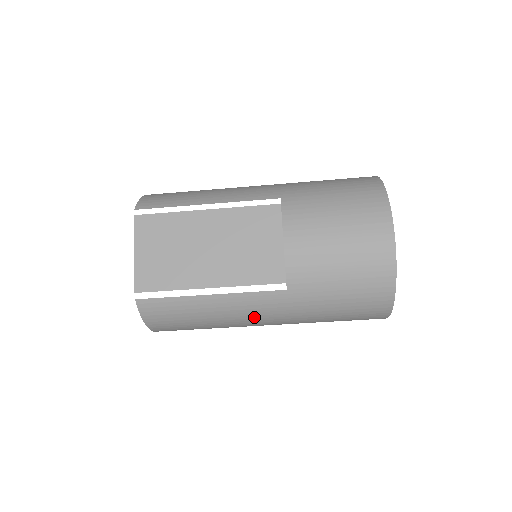
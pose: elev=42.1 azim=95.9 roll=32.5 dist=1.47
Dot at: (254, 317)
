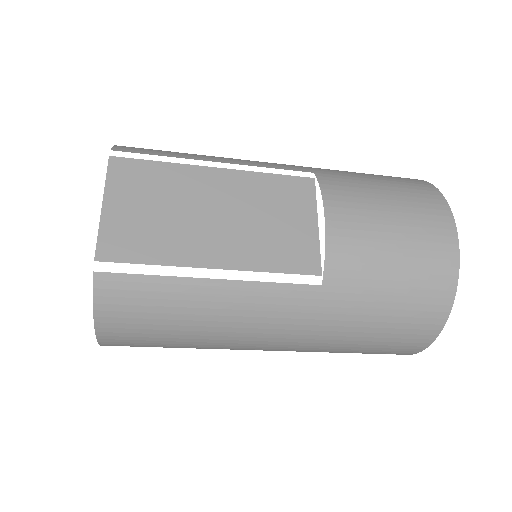
Dot at: (263, 326)
